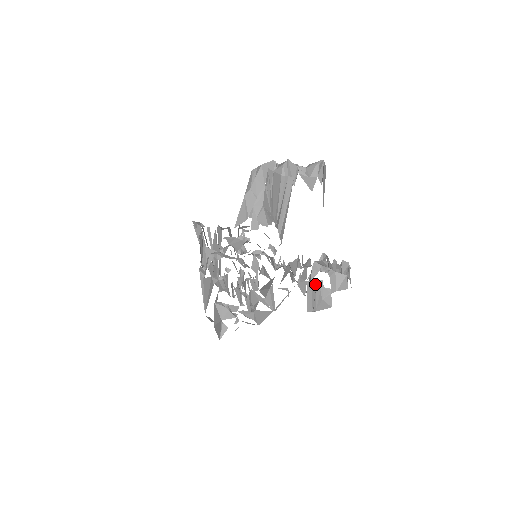
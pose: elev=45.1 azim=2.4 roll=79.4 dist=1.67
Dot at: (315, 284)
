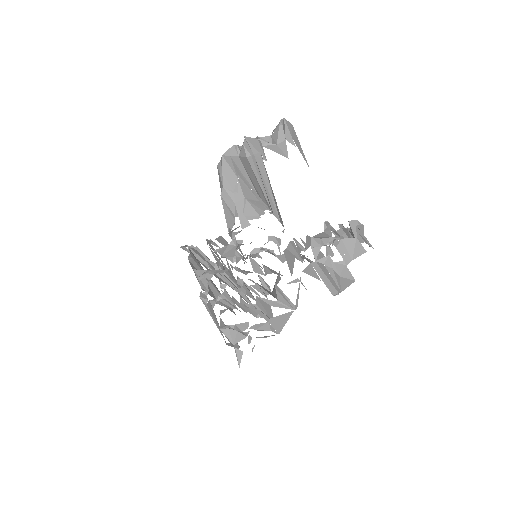
Dot at: (321, 263)
